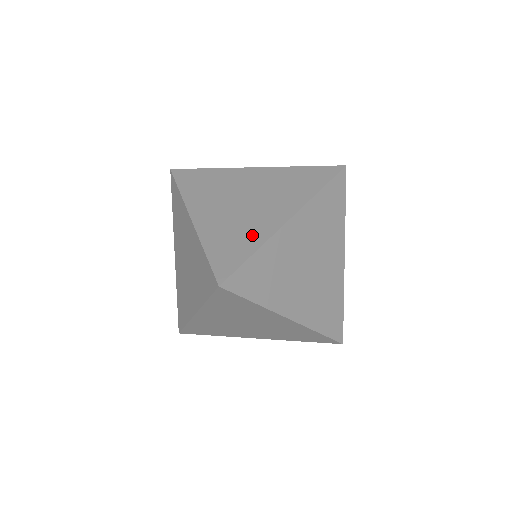
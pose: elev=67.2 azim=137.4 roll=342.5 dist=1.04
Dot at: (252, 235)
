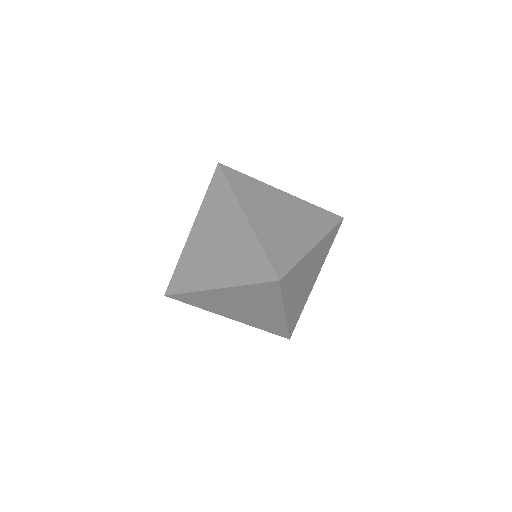
Dot at: (294, 248)
